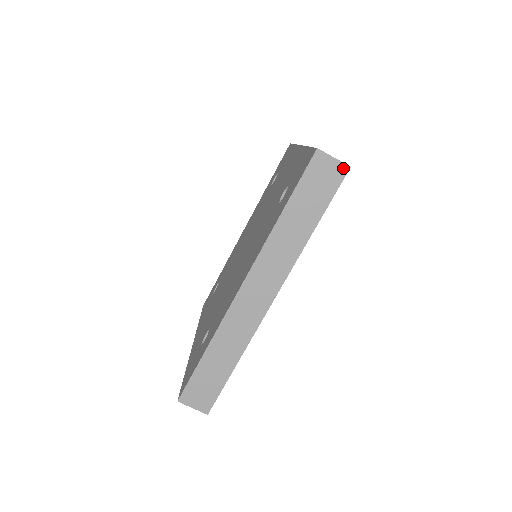
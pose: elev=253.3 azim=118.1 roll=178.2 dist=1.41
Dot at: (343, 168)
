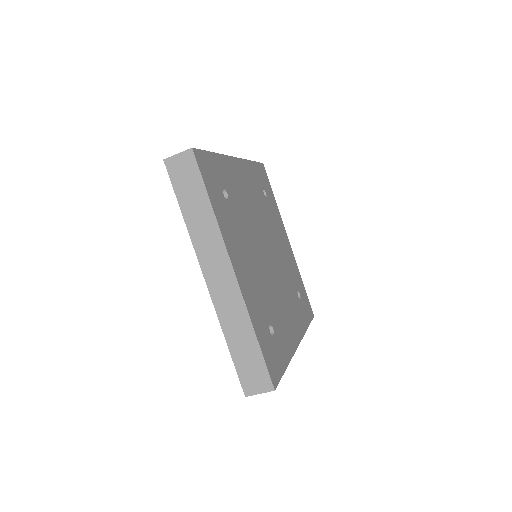
Dot at: (271, 390)
